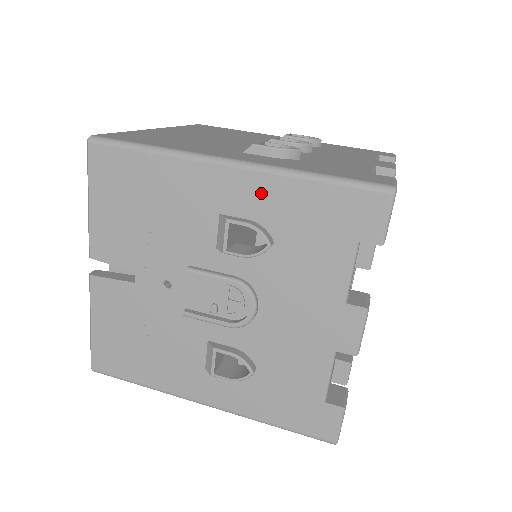
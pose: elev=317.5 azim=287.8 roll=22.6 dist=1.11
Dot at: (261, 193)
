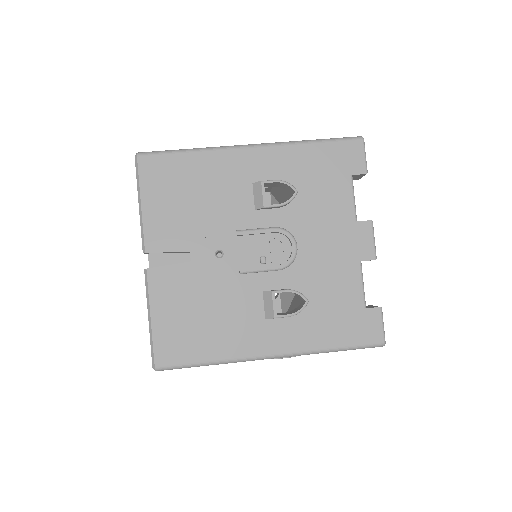
Dot at: (279, 160)
